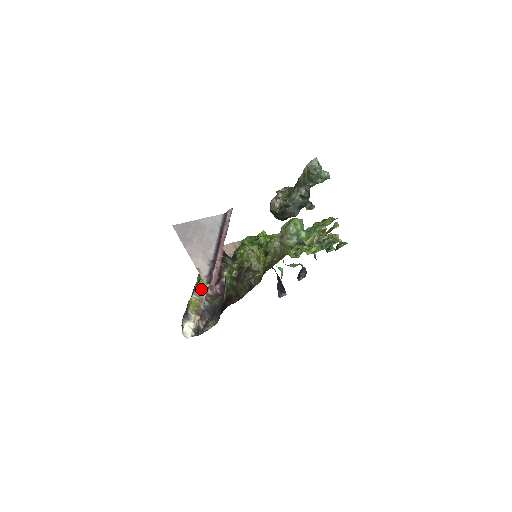
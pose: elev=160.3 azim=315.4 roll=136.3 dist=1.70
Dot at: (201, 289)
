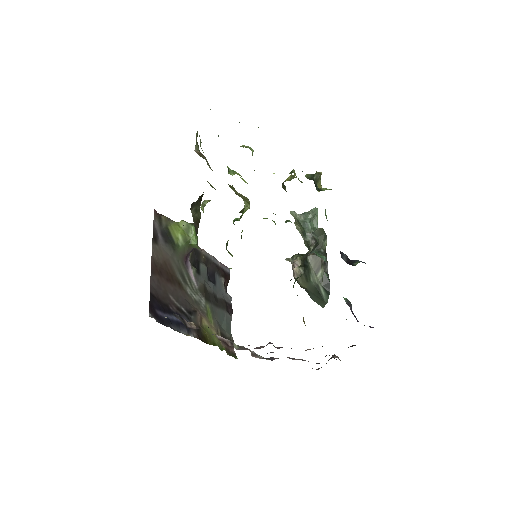
Dot at: occluded
